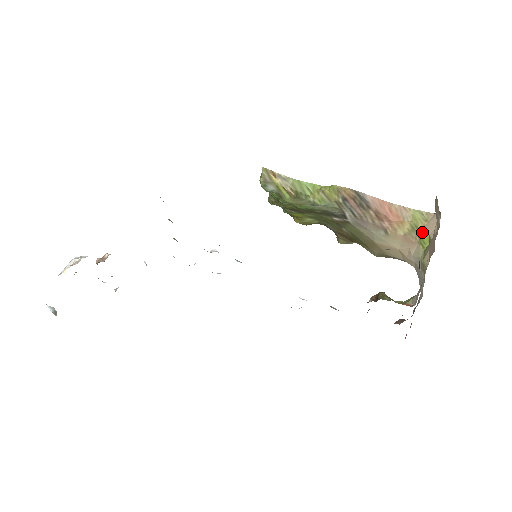
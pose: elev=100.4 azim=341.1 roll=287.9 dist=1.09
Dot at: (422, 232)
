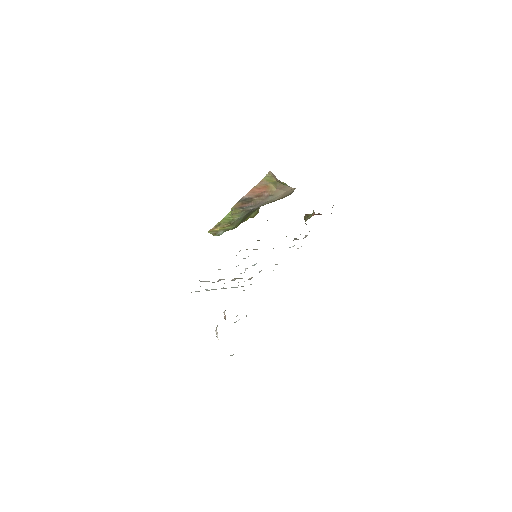
Dot at: (278, 182)
